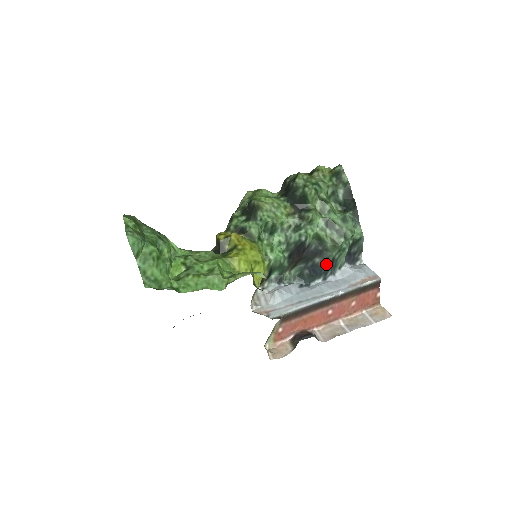
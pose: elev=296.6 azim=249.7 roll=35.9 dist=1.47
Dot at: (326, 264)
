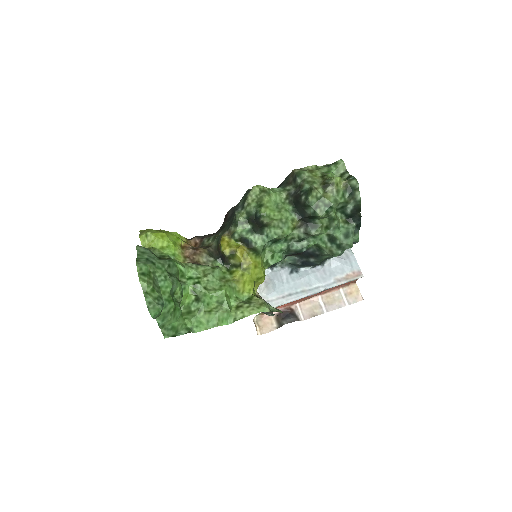
Dot at: (319, 263)
